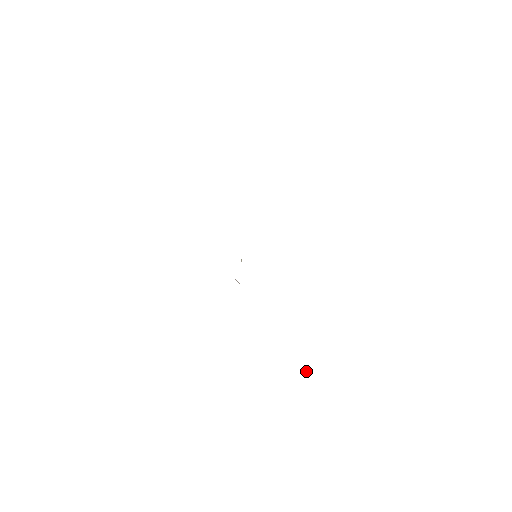
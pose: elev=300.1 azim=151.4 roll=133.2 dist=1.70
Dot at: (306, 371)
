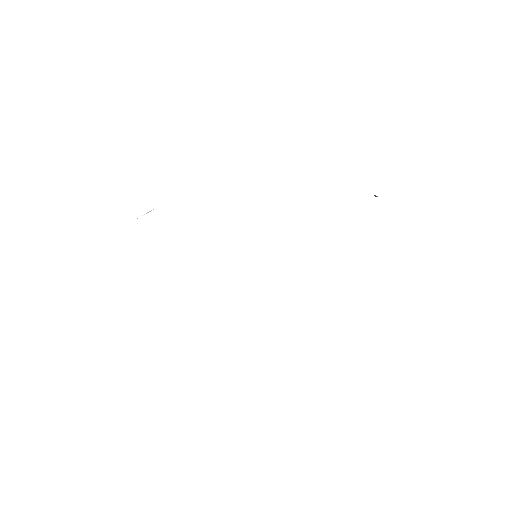
Dot at: occluded
